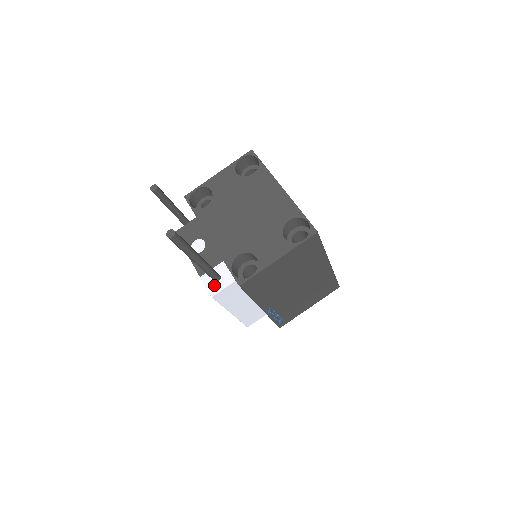
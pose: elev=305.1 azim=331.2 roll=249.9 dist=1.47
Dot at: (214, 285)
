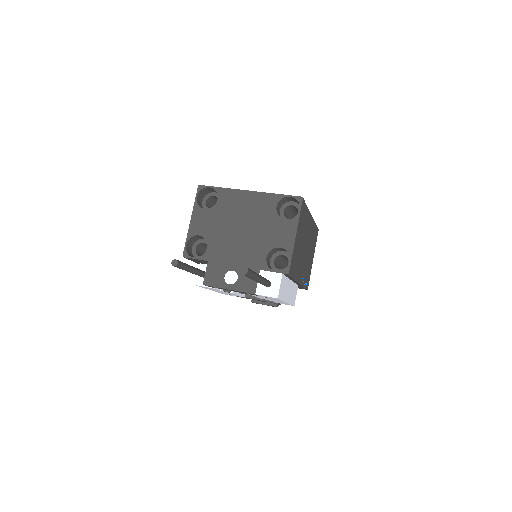
Dot at: (271, 290)
